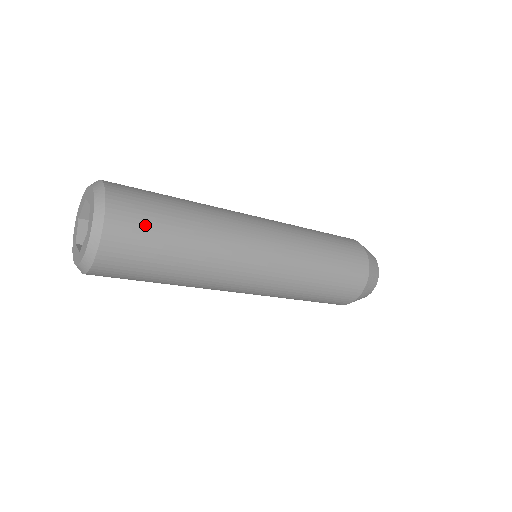
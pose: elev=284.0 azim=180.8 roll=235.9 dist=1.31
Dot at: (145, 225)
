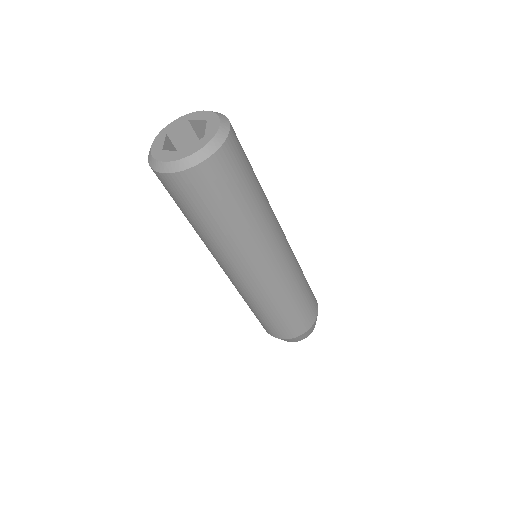
Dot at: (219, 190)
